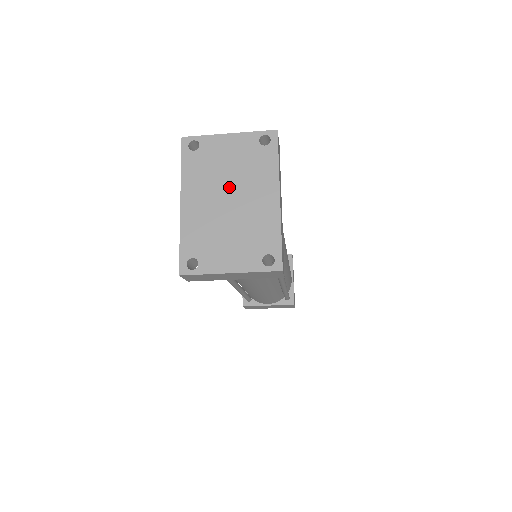
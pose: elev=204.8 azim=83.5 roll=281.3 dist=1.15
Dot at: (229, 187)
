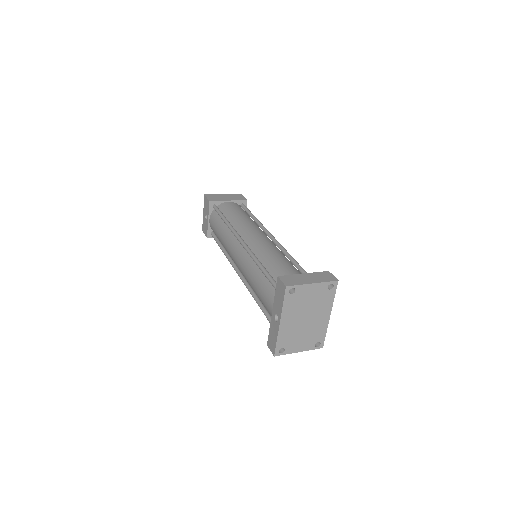
Dot at: (307, 313)
